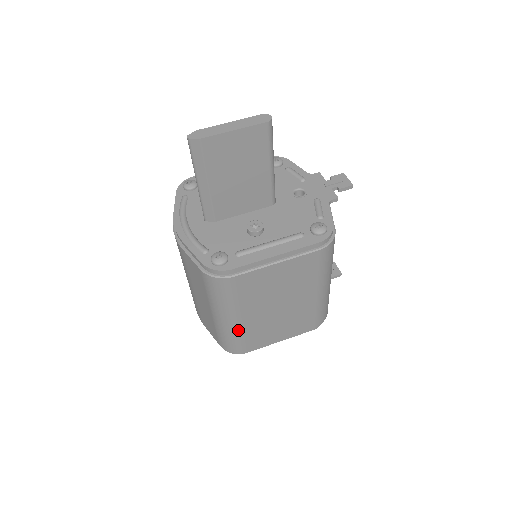
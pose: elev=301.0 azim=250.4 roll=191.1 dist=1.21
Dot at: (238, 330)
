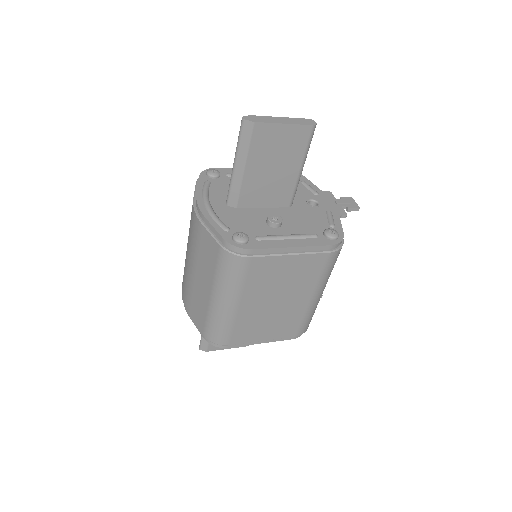
Dot at: (231, 318)
